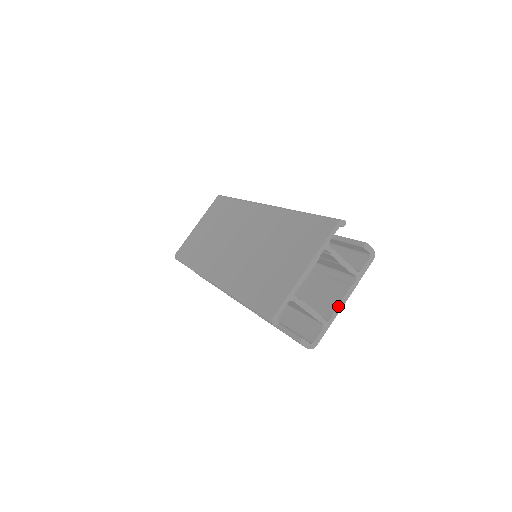
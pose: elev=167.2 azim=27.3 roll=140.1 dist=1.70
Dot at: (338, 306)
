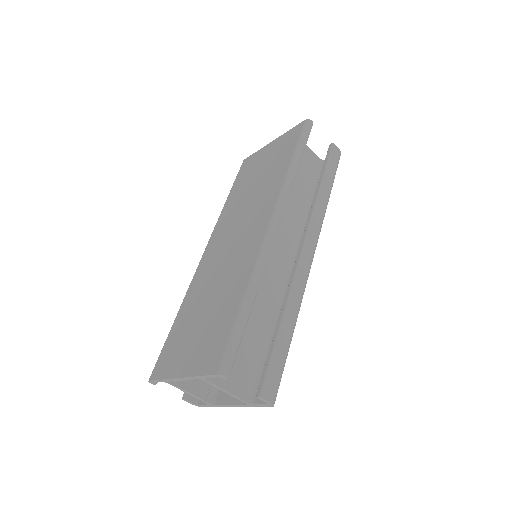
Dot at: (224, 405)
